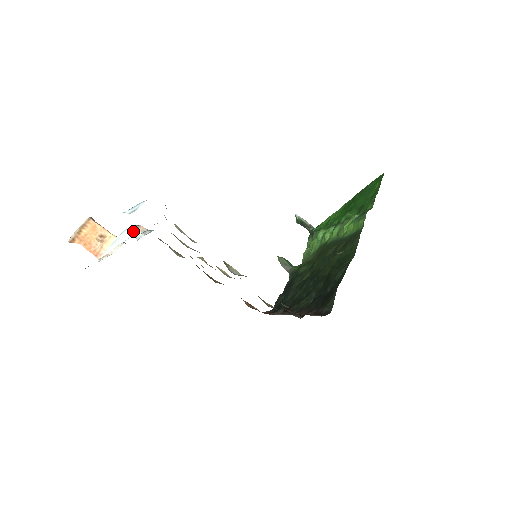
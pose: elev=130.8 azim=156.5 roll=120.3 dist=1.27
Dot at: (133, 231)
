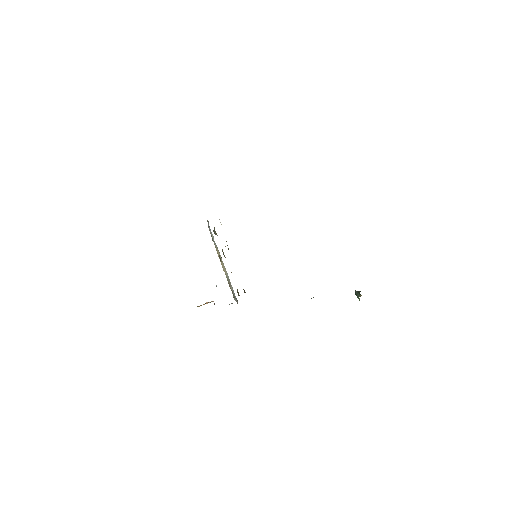
Dot at: occluded
